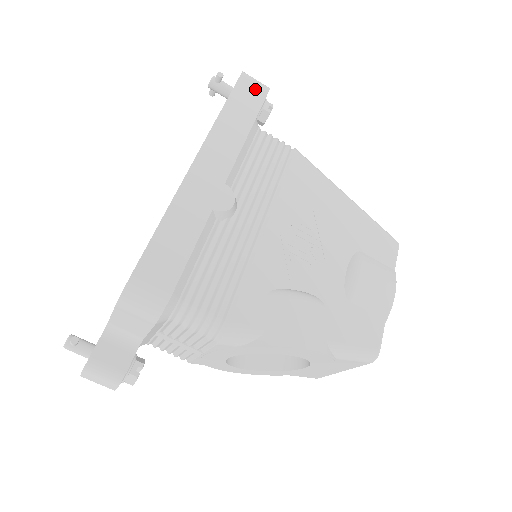
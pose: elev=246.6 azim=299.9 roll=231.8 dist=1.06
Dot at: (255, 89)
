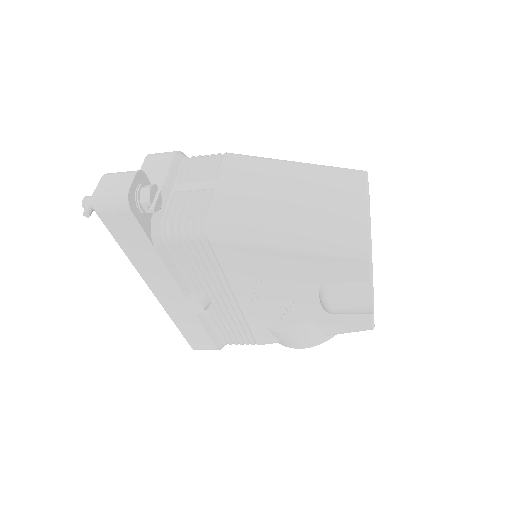
Dot at: (121, 219)
